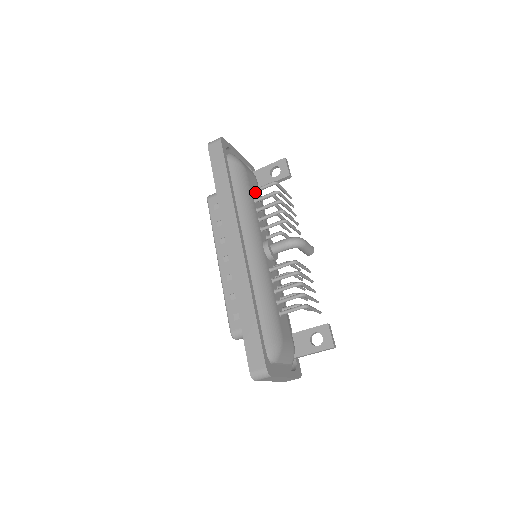
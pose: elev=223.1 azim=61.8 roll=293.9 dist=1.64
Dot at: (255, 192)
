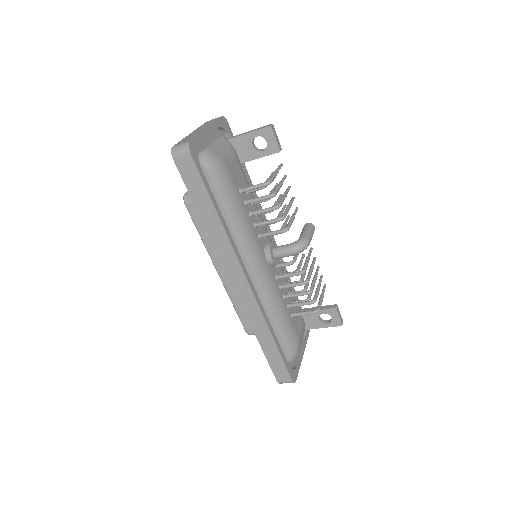
Dot at: (243, 192)
